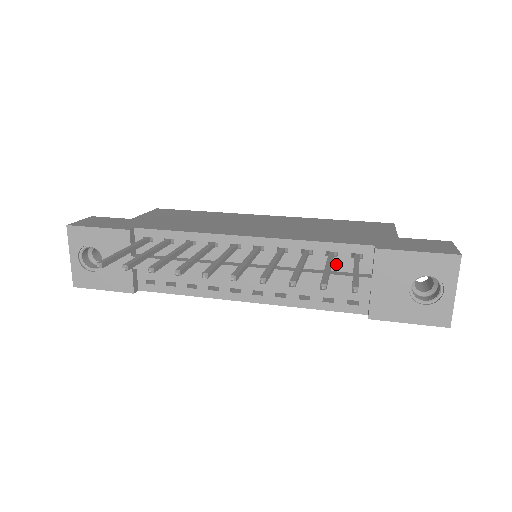
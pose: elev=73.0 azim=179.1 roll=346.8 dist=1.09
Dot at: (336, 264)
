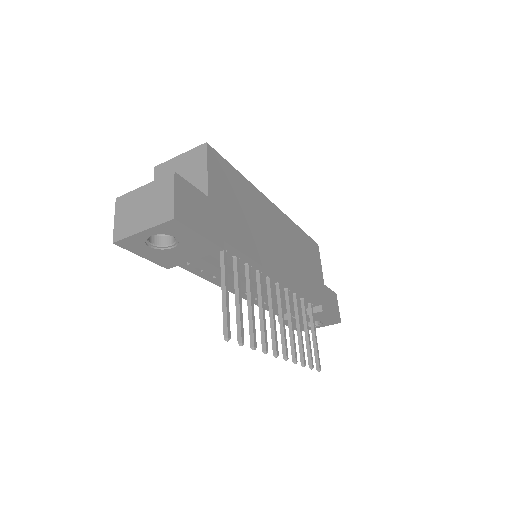
Dot at: (298, 302)
